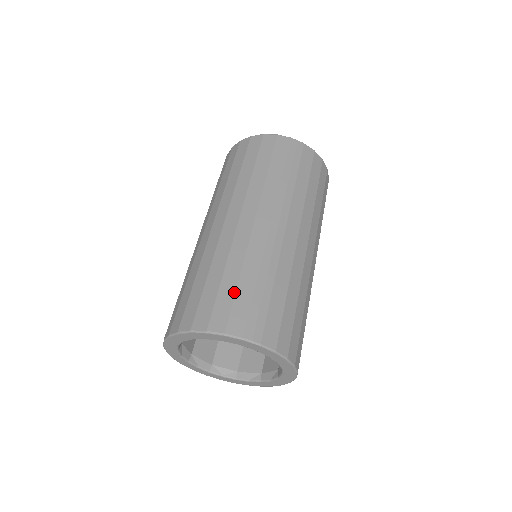
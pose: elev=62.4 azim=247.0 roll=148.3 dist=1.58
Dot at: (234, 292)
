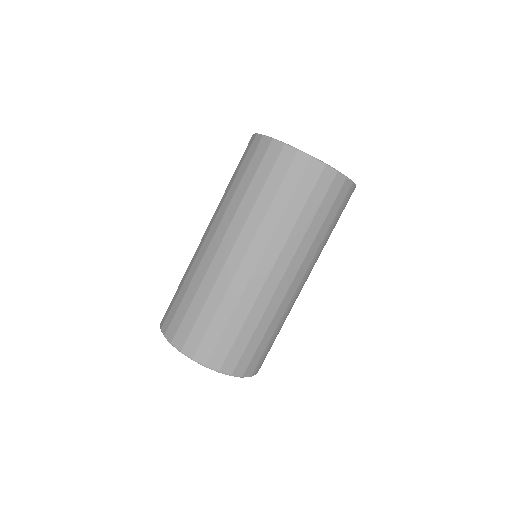
Dot at: (258, 346)
